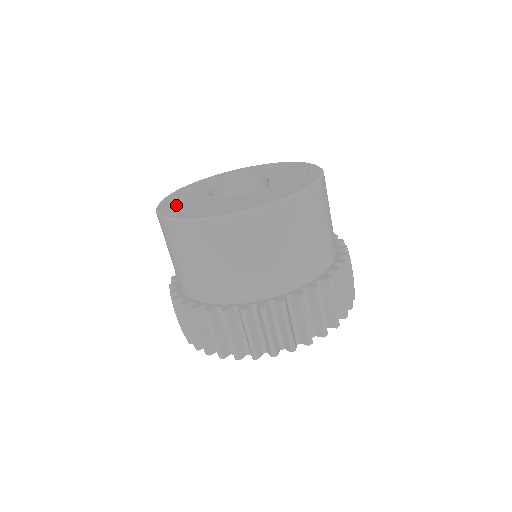
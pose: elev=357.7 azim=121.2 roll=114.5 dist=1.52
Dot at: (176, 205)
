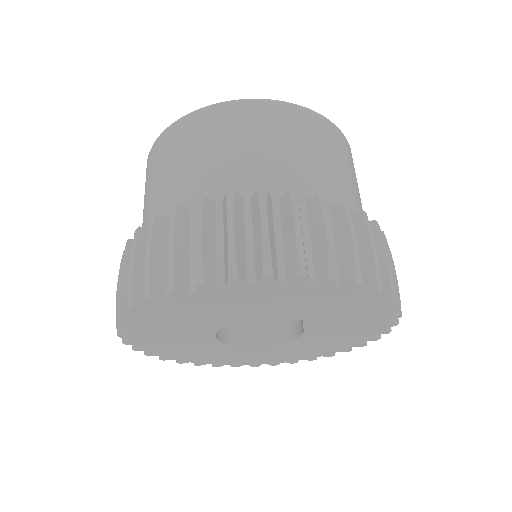
Dot at: occluded
